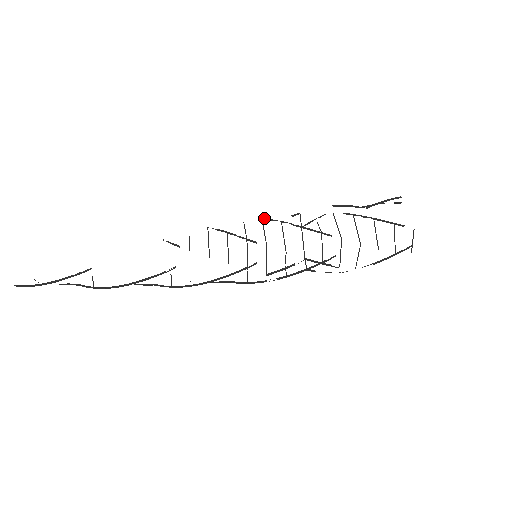
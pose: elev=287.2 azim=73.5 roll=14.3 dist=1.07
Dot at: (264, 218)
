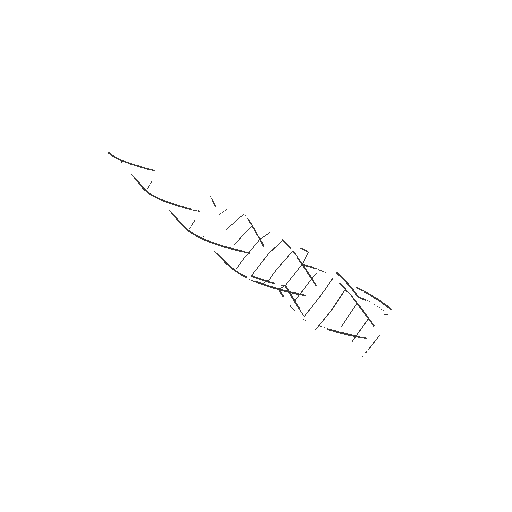
Dot at: occluded
